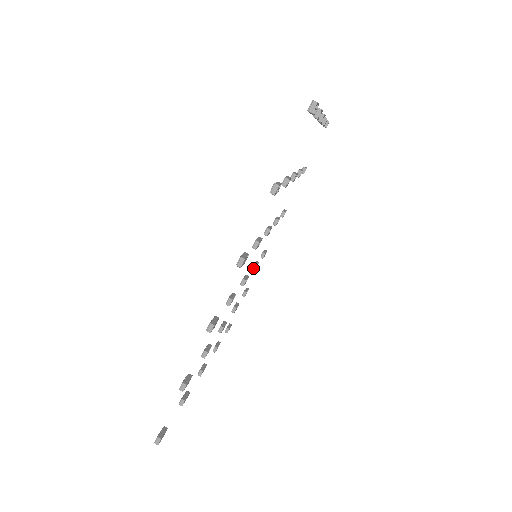
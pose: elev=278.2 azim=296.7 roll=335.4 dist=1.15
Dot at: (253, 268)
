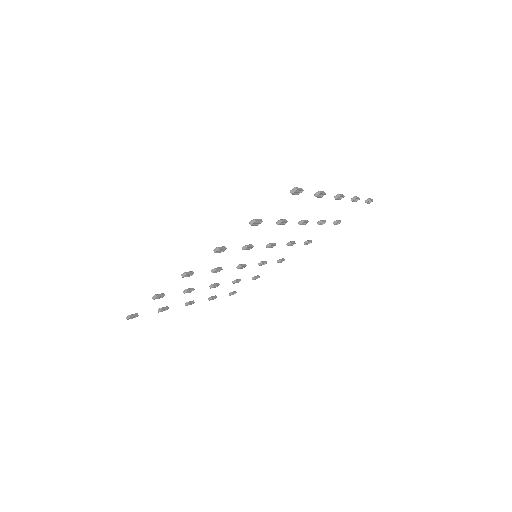
Dot at: (259, 264)
